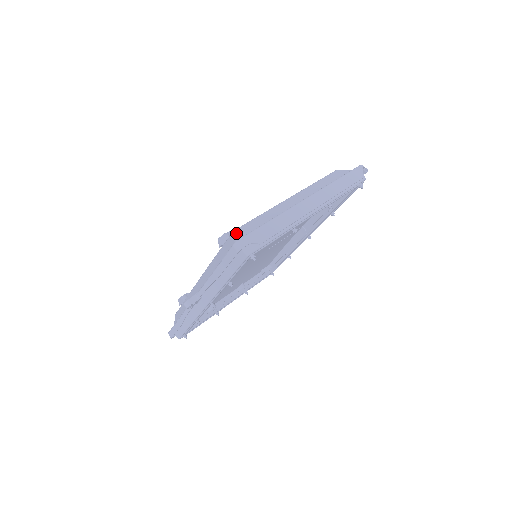
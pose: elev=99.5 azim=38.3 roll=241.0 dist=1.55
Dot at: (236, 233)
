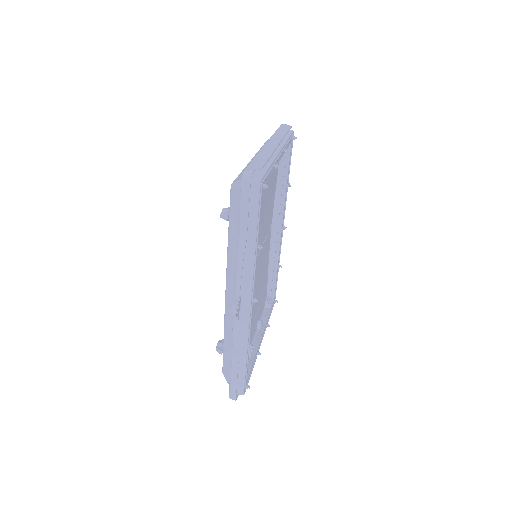
Dot at: (235, 183)
